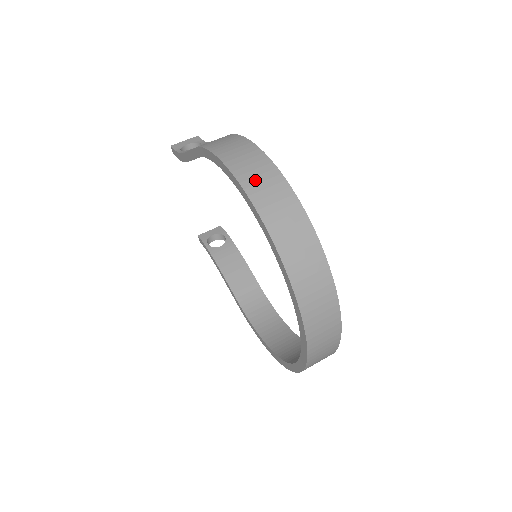
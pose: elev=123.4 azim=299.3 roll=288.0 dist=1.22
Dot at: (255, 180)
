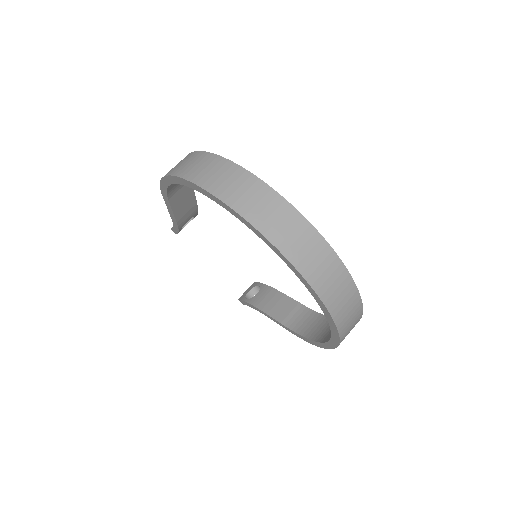
Dot at: (186, 167)
